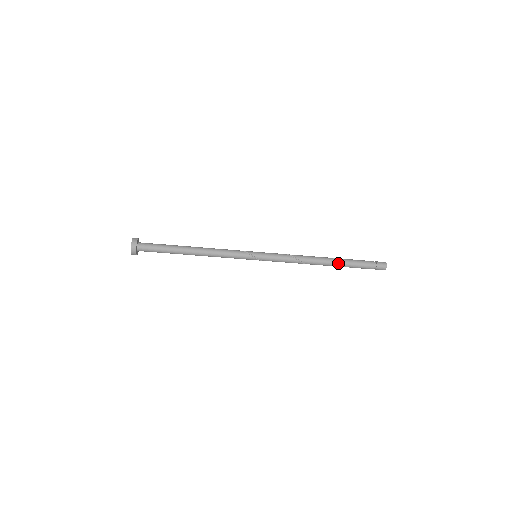
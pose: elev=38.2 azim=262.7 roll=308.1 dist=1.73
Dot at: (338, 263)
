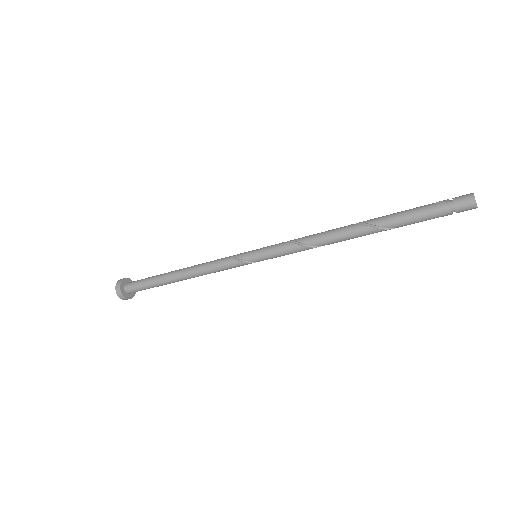
Dot at: (380, 231)
